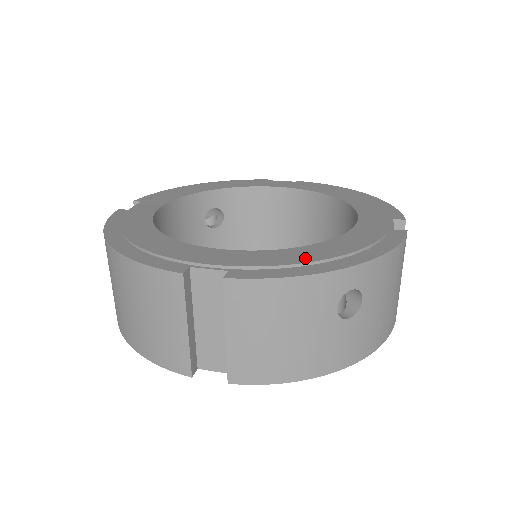
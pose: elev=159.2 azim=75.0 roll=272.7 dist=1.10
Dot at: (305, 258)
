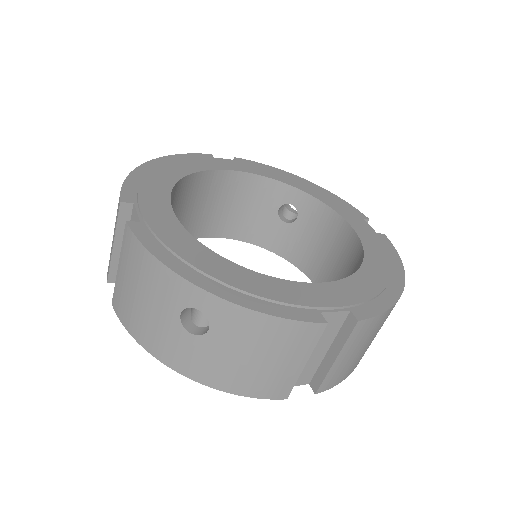
Dot at: (191, 257)
